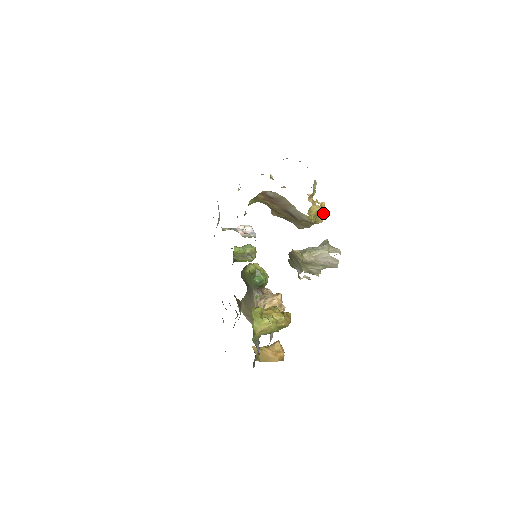
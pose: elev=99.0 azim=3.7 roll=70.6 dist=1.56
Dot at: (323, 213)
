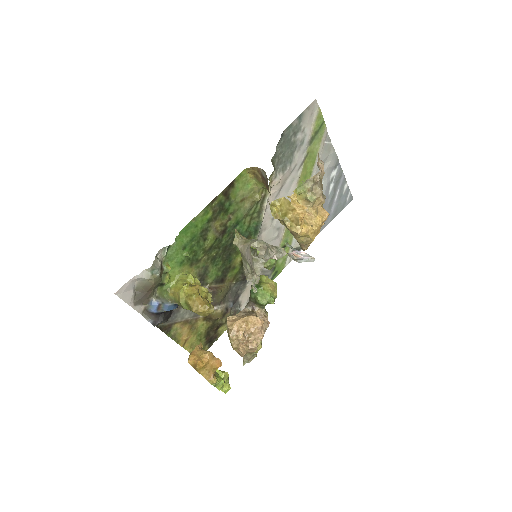
Dot at: (297, 218)
